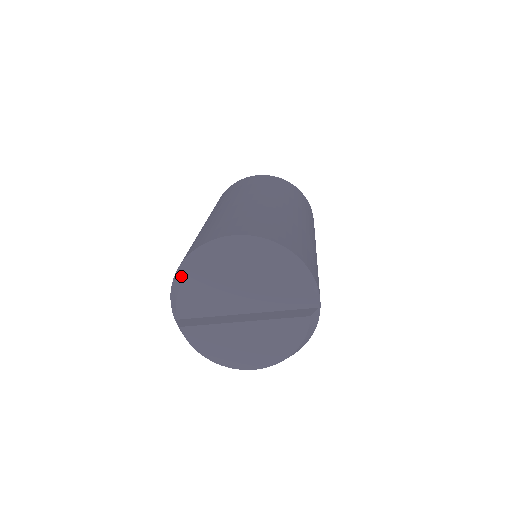
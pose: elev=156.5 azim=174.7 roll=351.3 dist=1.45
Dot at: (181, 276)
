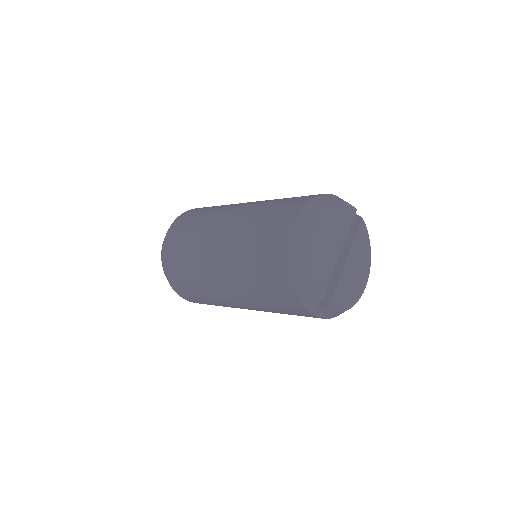
Dot at: (304, 274)
